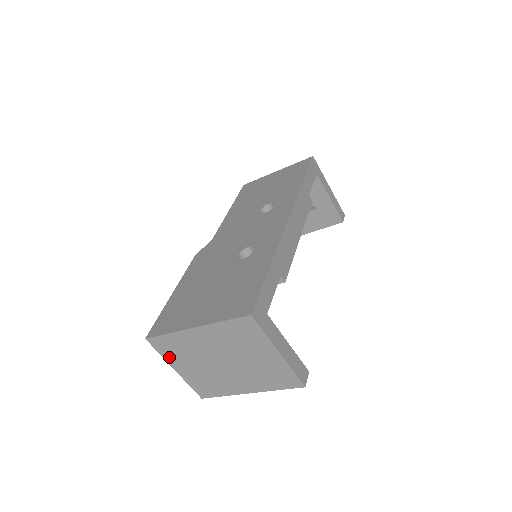
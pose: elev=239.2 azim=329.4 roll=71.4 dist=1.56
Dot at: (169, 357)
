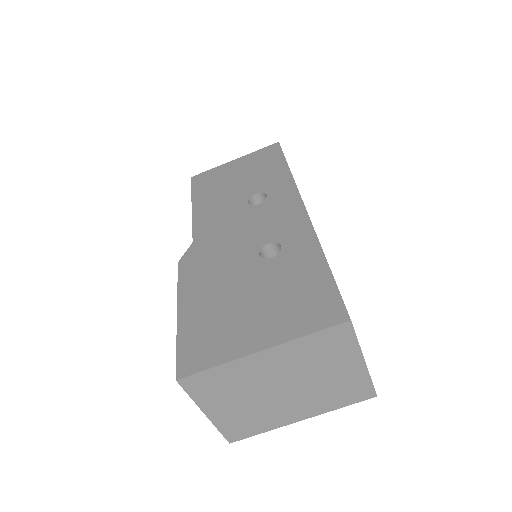
Dot at: (204, 399)
